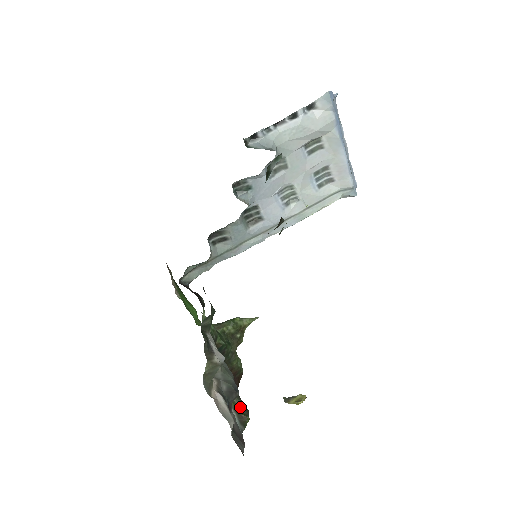
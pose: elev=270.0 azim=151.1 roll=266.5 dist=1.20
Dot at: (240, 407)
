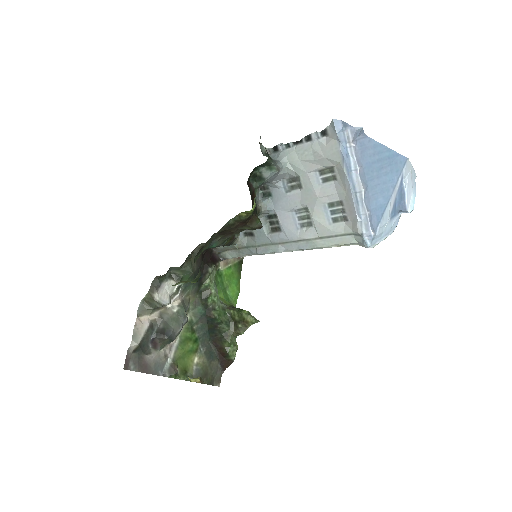
Dot at: (192, 370)
